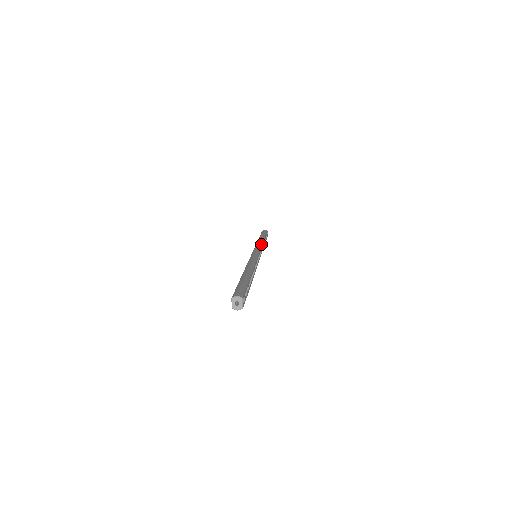
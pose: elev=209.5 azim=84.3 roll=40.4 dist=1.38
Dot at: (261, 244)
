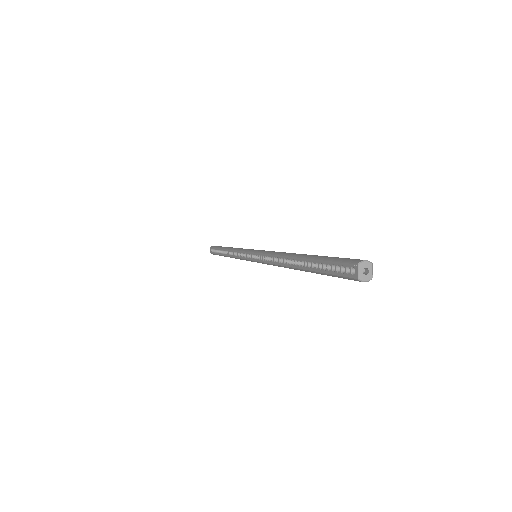
Dot at: occluded
